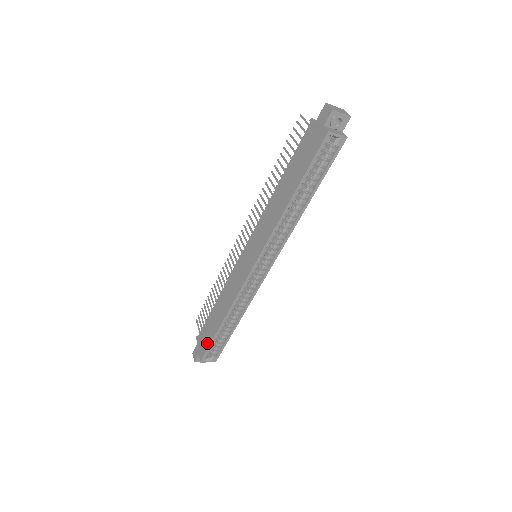
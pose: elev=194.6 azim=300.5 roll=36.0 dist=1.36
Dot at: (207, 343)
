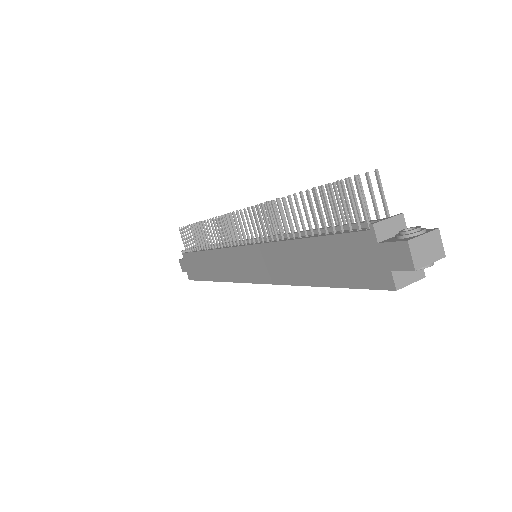
Dot at: (195, 276)
